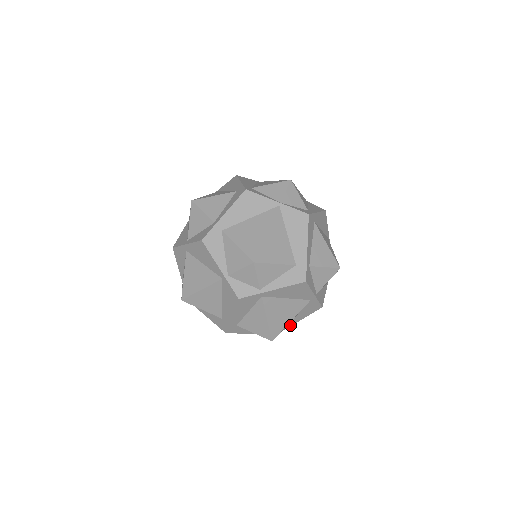
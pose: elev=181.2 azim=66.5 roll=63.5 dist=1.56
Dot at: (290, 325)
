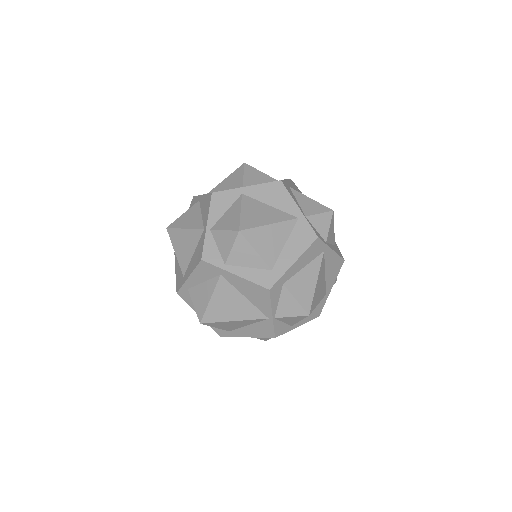
Dot at: (292, 328)
